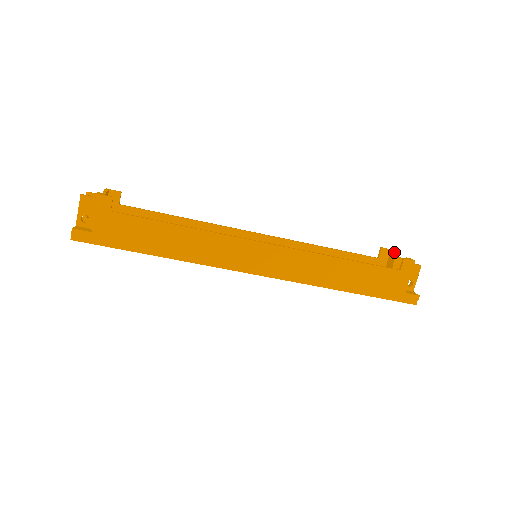
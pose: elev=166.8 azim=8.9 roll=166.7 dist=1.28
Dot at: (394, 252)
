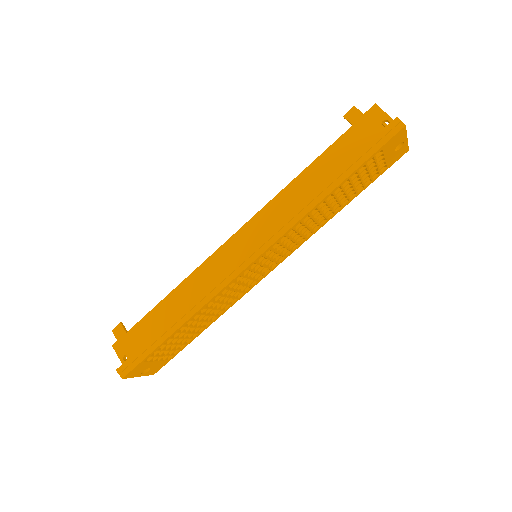
Dot at: occluded
